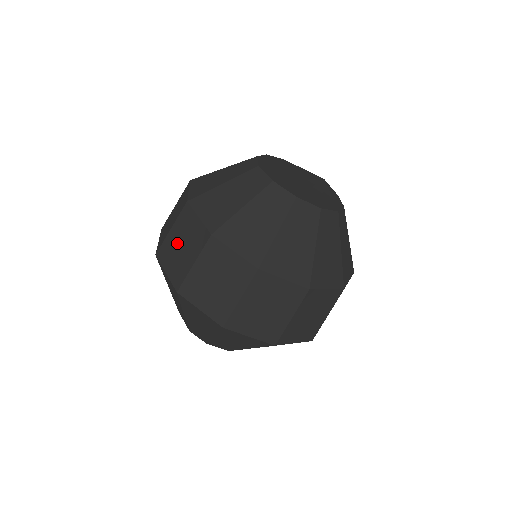
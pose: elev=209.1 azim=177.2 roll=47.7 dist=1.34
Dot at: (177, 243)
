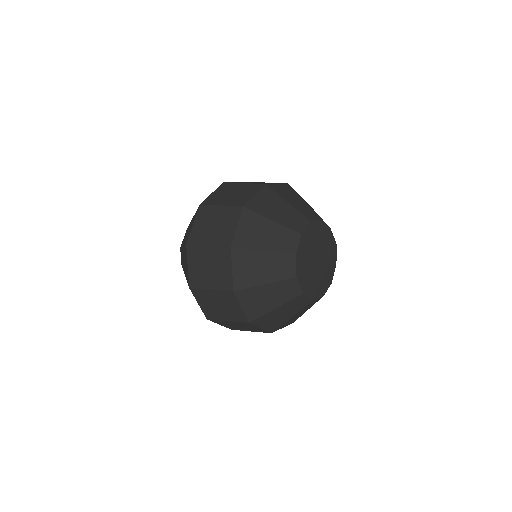
Dot at: (207, 261)
